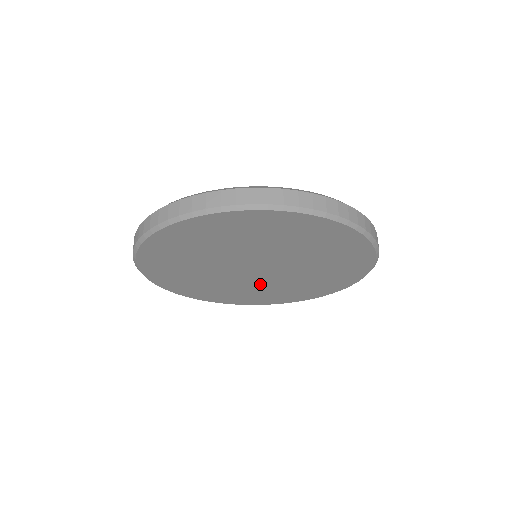
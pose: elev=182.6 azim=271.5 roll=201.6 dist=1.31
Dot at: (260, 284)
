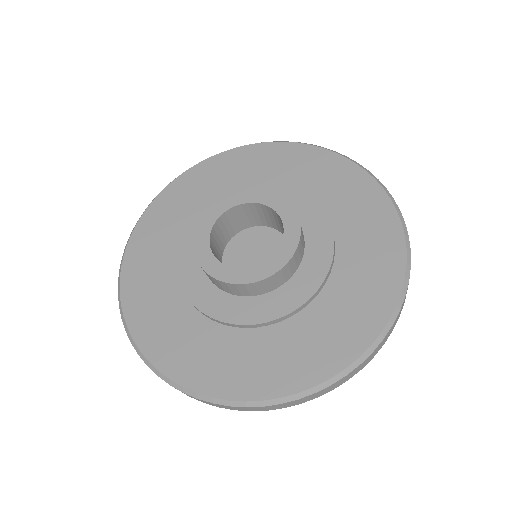
Dot at: occluded
